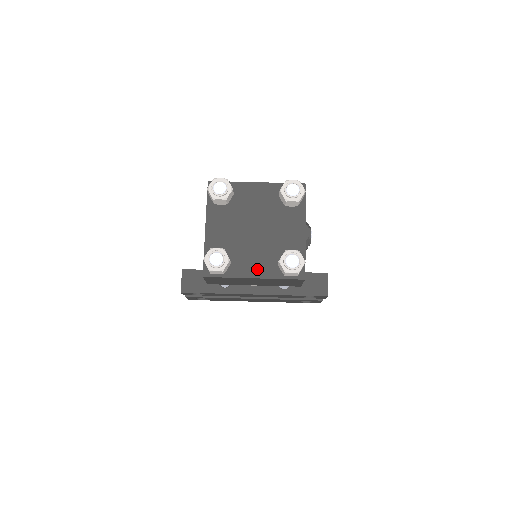
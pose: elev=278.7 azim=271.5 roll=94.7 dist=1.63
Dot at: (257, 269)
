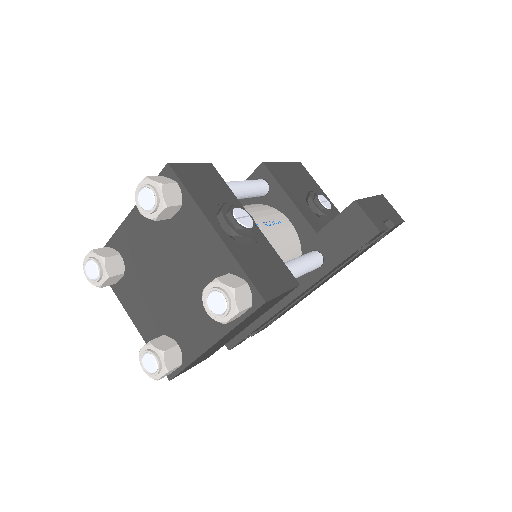
Dot at: (207, 331)
